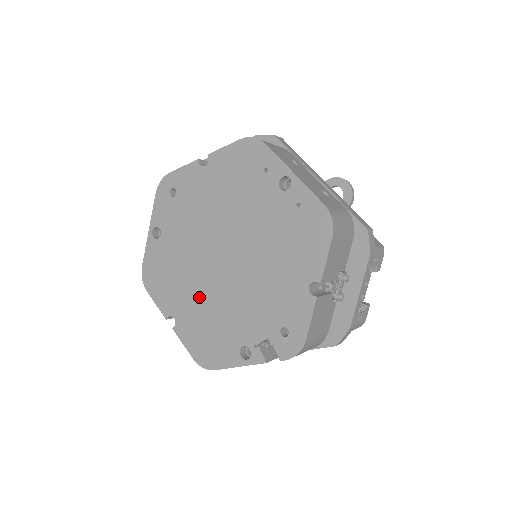
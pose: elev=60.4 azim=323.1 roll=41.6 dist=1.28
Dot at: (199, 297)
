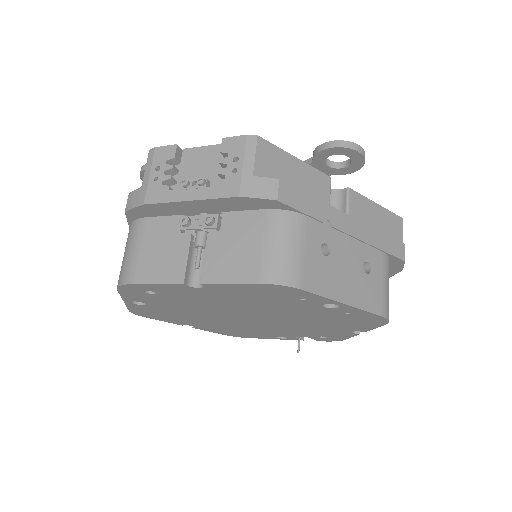
Dot at: (221, 324)
